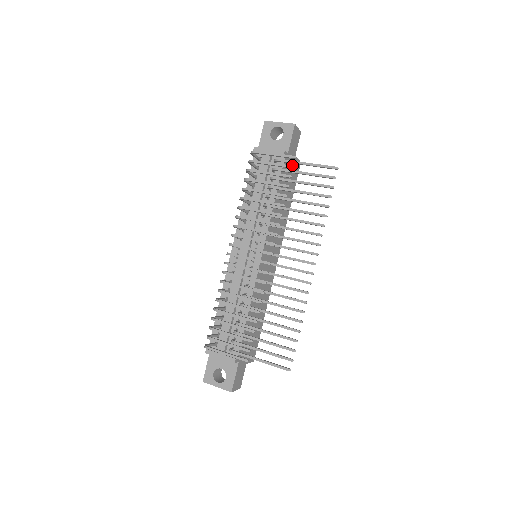
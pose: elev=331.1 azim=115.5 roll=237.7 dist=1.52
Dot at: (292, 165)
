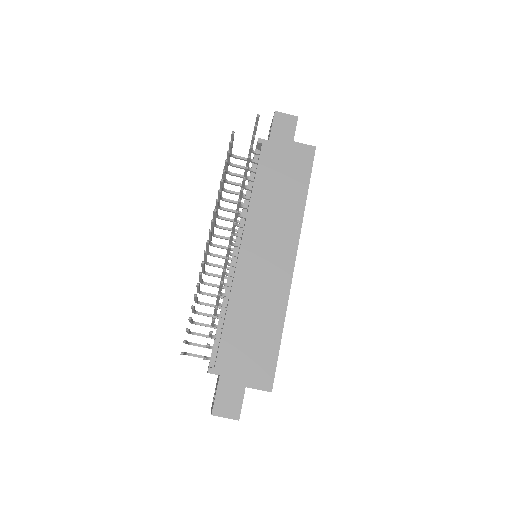
Dot at: occluded
